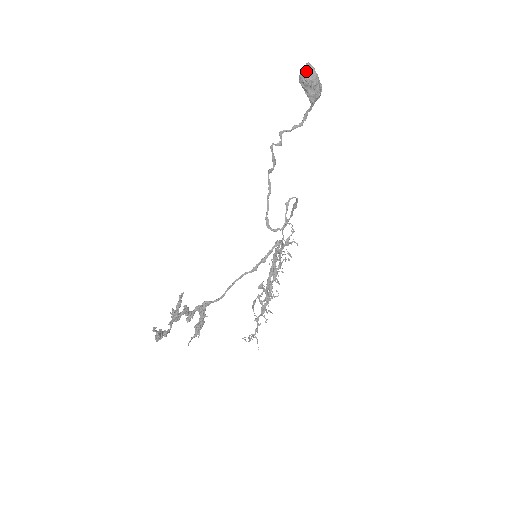
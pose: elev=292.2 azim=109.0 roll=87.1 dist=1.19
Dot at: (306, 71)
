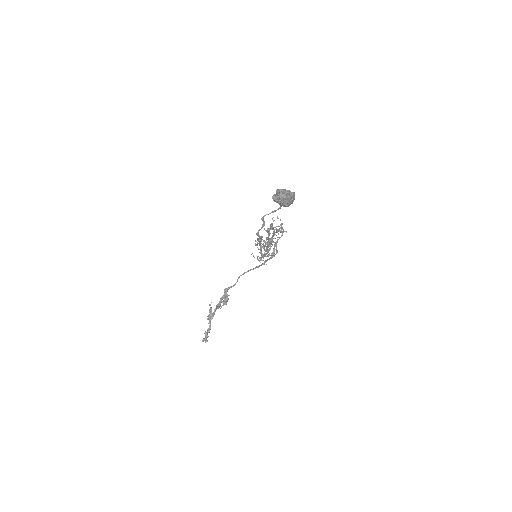
Dot at: (279, 201)
